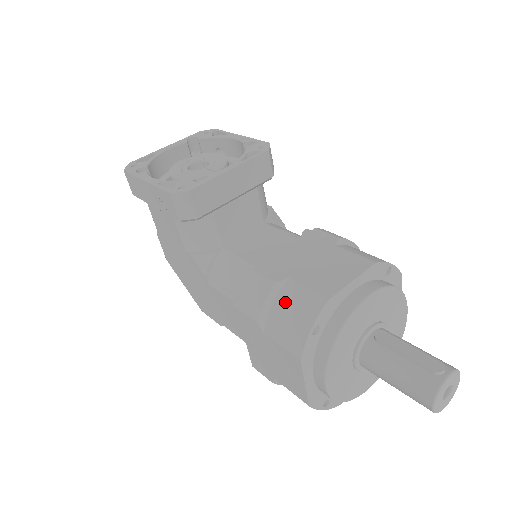
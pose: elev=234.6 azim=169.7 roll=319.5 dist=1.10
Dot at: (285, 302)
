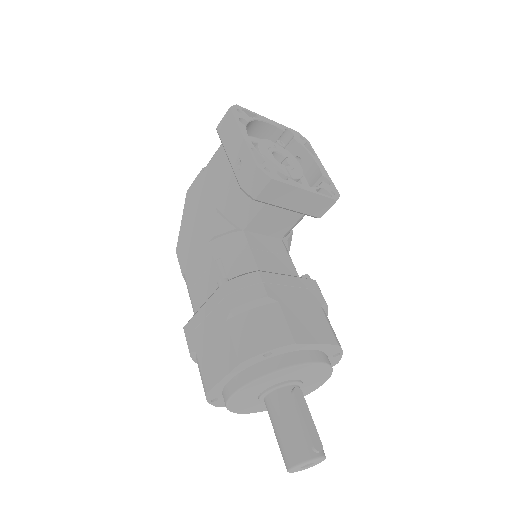
Dot at: (263, 316)
